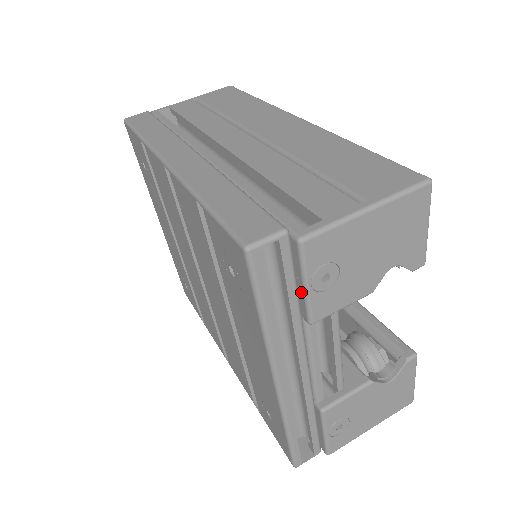
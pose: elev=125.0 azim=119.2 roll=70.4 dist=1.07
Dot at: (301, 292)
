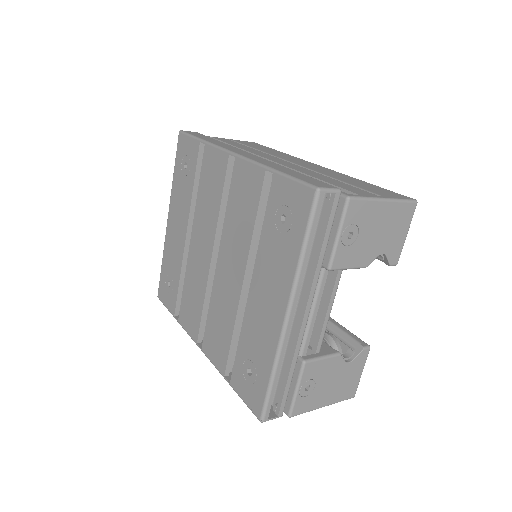
Dot at: (332, 241)
